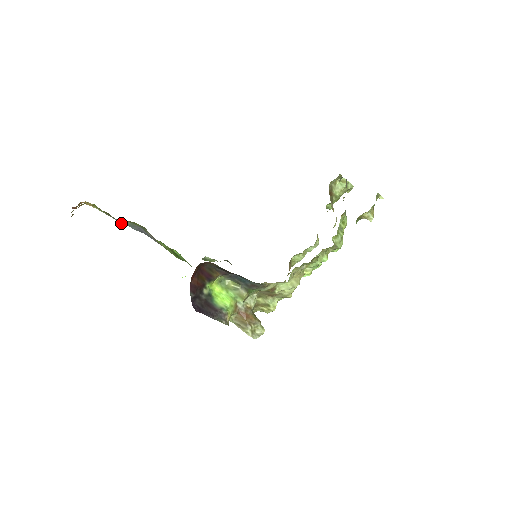
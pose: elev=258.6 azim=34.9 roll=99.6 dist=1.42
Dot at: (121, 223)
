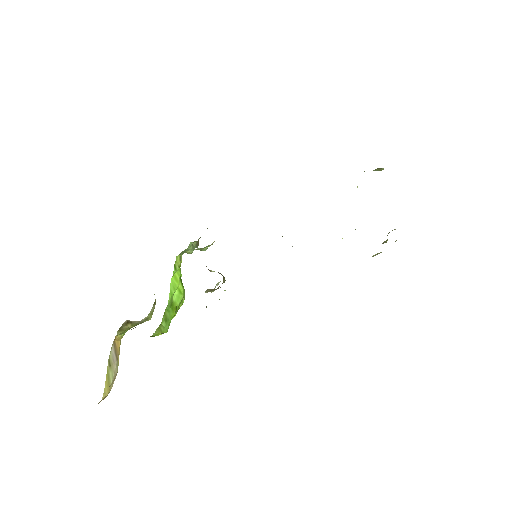
Dot at: occluded
